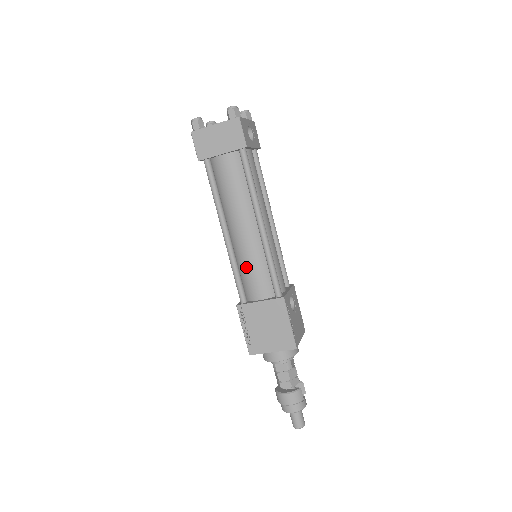
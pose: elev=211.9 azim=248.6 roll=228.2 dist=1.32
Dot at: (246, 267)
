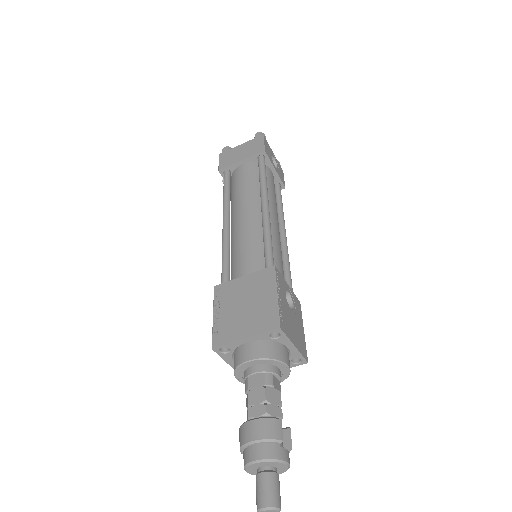
Dot at: (238, 248)
